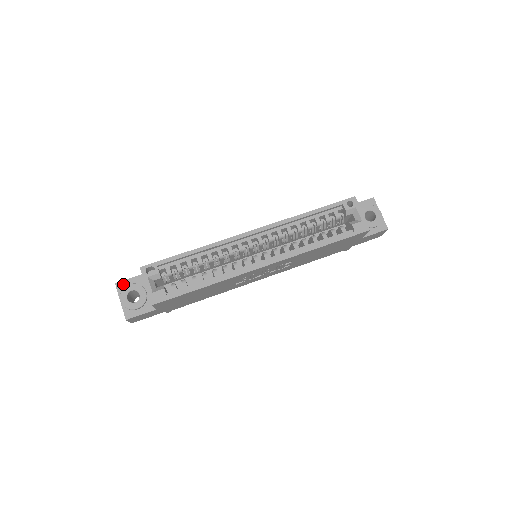
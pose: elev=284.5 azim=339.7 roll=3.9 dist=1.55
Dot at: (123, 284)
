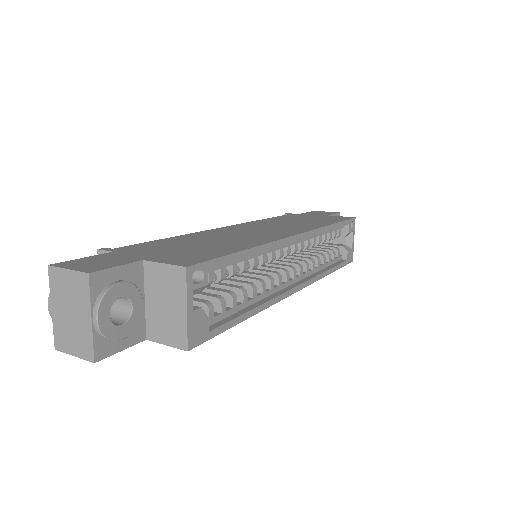
Dot at: (104, 278)
